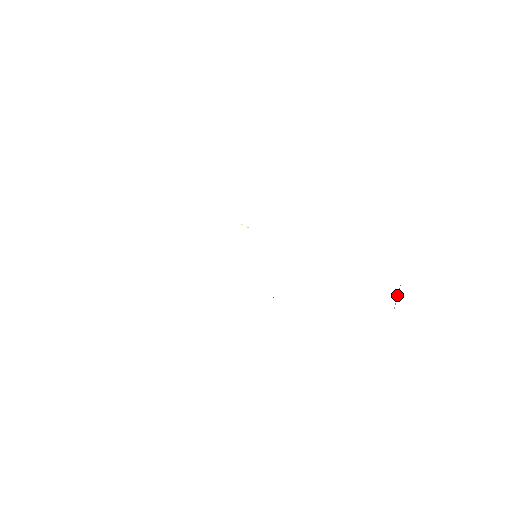
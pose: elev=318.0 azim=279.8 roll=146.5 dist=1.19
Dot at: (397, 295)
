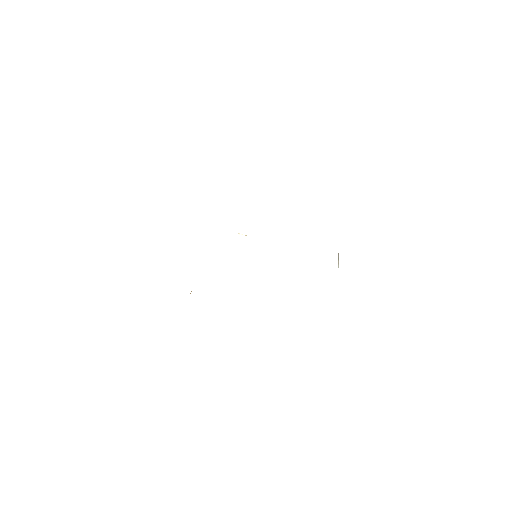
Dot at: (338, 261)
